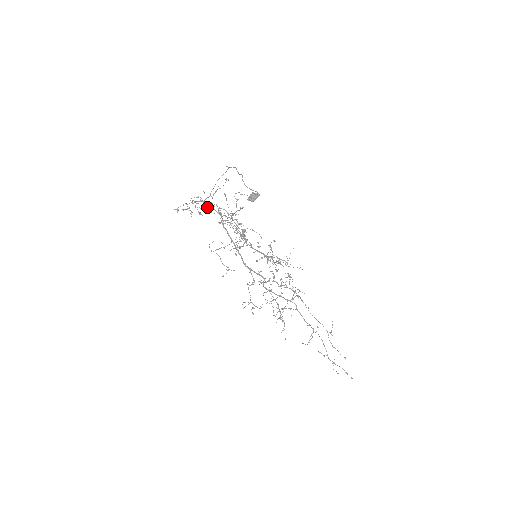
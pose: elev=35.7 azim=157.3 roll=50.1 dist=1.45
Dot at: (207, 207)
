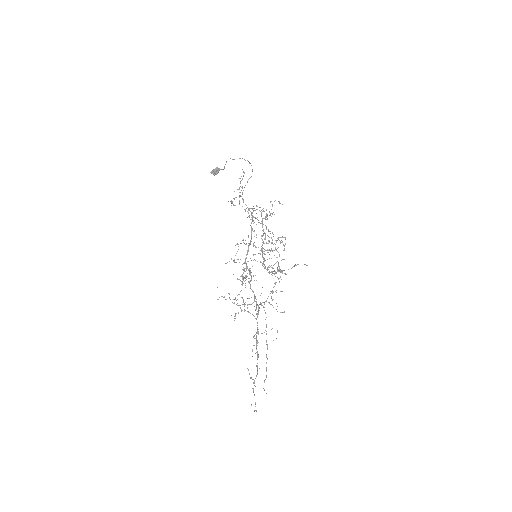
Dot at: (239, 200)
